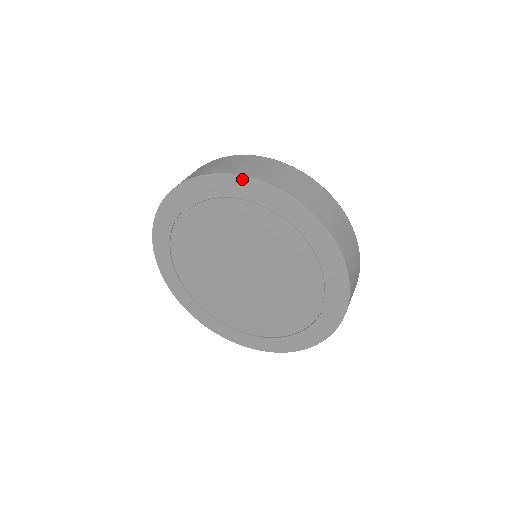
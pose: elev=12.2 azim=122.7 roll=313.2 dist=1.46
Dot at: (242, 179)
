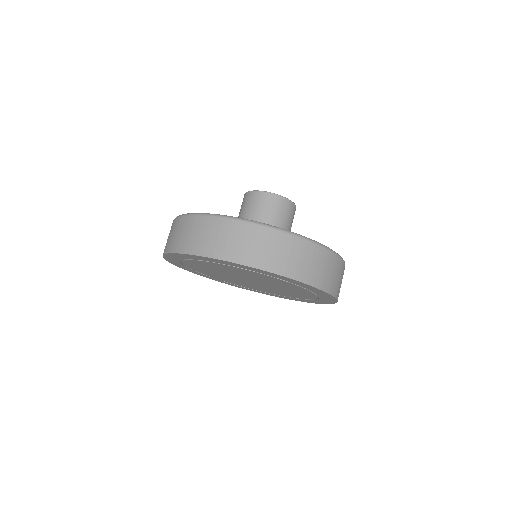
Dot at: (191, 255)
